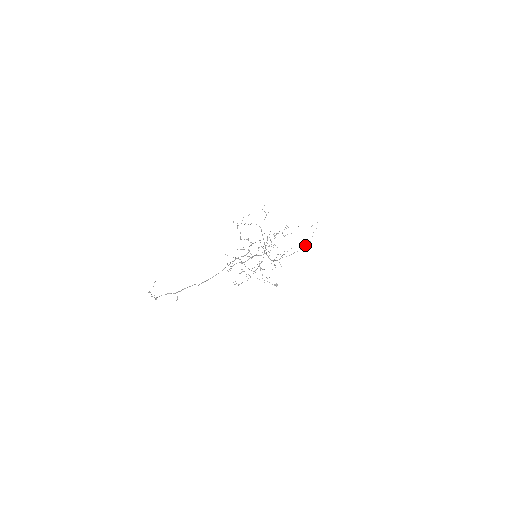
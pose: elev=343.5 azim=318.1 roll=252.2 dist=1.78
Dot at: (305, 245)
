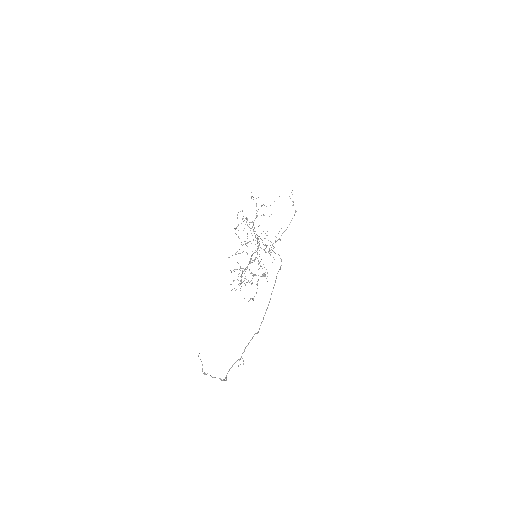
Dot at: (291, 220)
